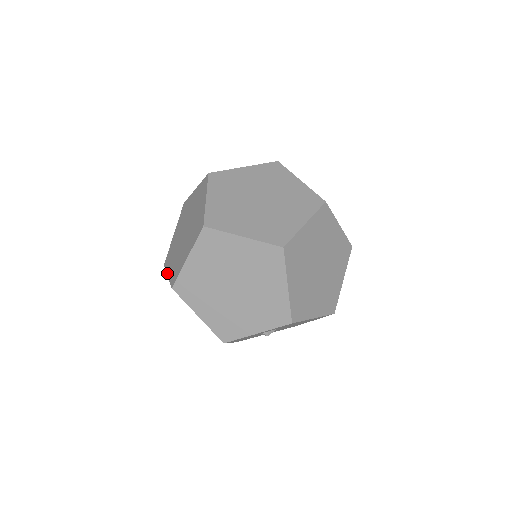
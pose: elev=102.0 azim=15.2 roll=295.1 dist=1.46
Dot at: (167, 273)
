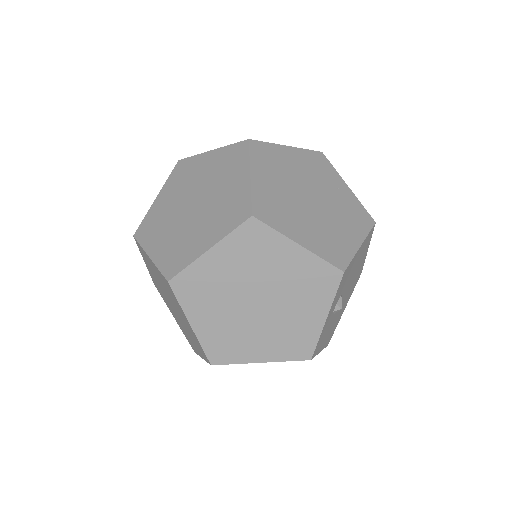
Dot at: (200, 356)
